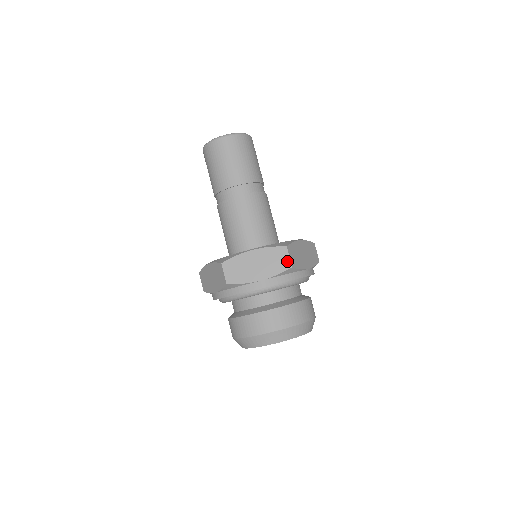
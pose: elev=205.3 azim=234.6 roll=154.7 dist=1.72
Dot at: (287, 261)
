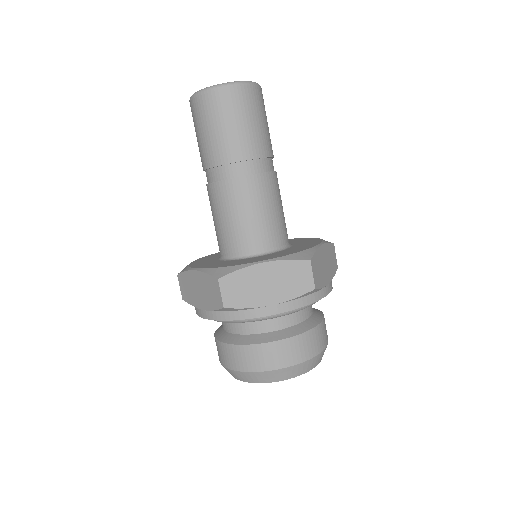
Dot at: (309, 280)
